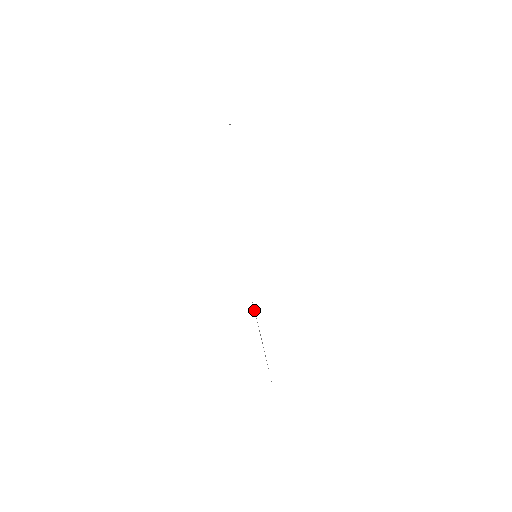
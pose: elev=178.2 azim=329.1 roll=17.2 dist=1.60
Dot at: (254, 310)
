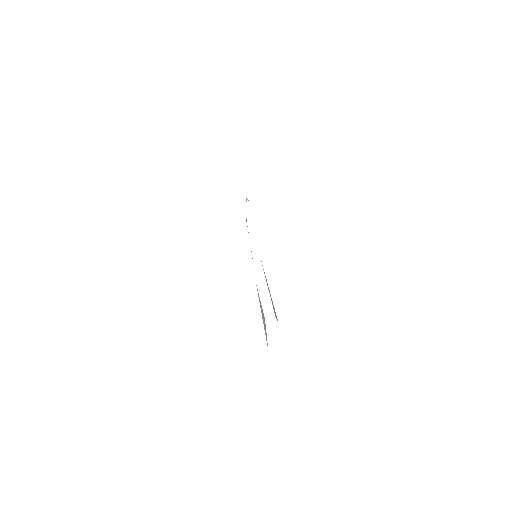
Dot at: (259, 297)
